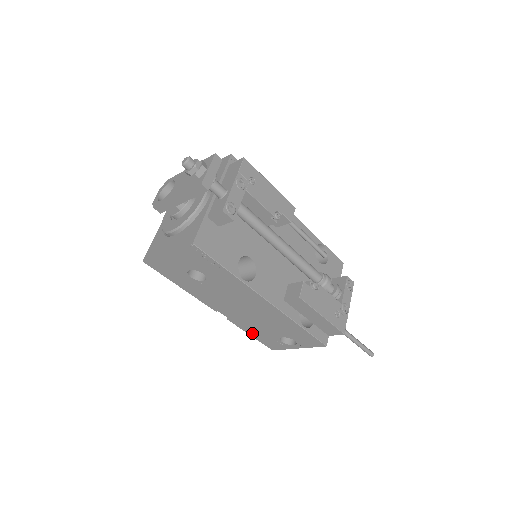
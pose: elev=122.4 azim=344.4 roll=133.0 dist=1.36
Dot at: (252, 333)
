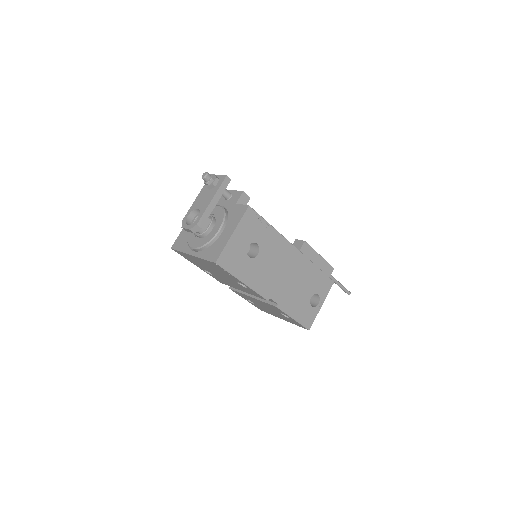
Dot at: (294, 313)
